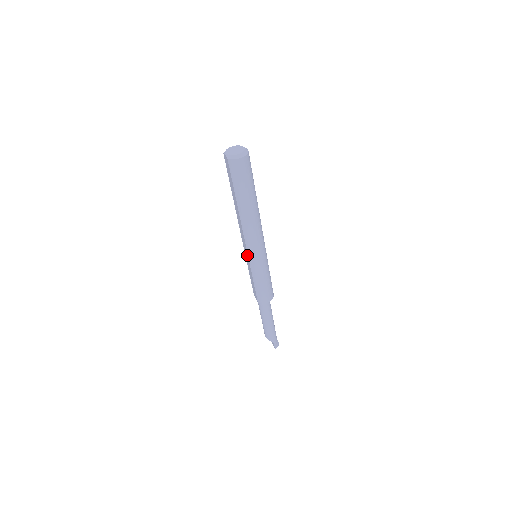
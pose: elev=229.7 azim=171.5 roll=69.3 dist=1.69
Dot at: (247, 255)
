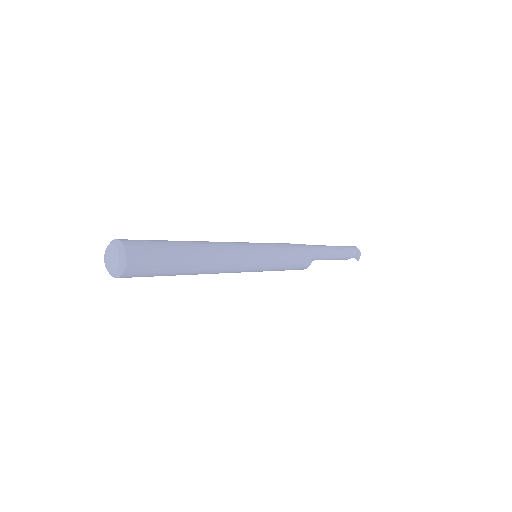
Dot at: occluded
